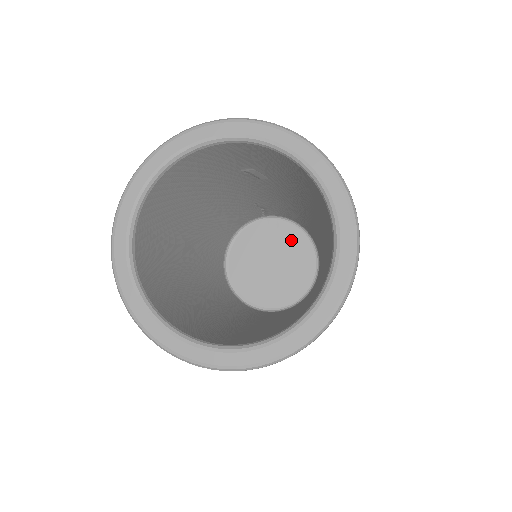
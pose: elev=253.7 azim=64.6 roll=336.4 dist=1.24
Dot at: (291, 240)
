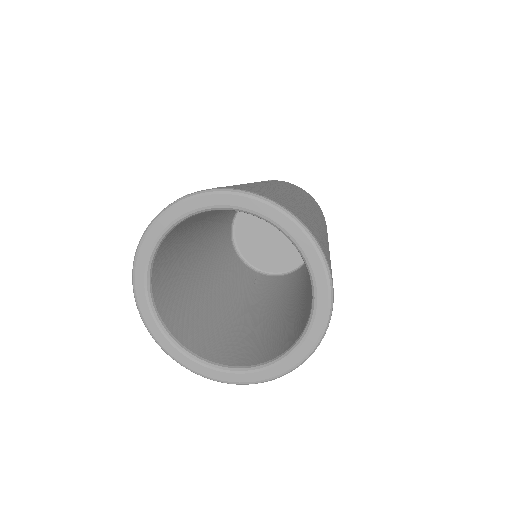
Dot at: occluded
